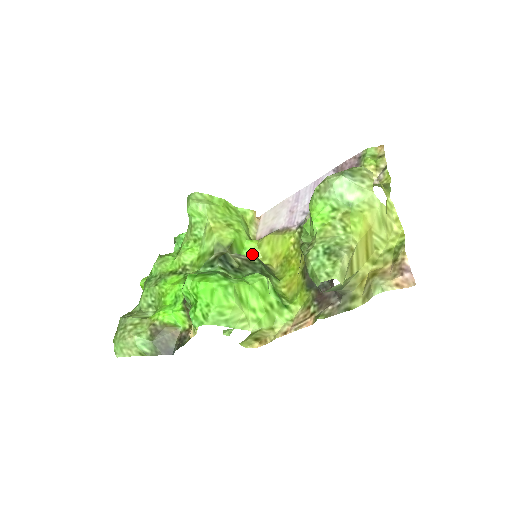
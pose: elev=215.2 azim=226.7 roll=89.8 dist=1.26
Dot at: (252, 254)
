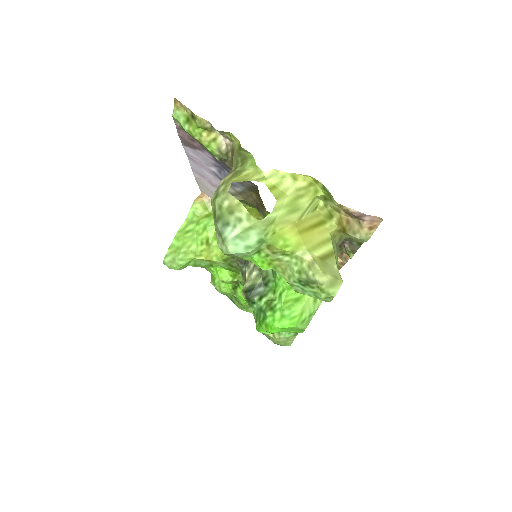
Dot at: occluded
